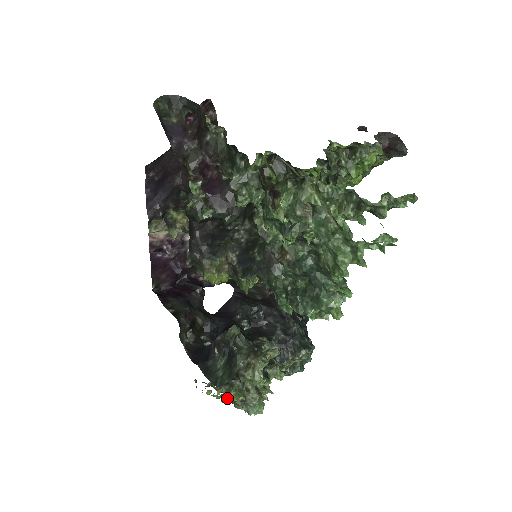
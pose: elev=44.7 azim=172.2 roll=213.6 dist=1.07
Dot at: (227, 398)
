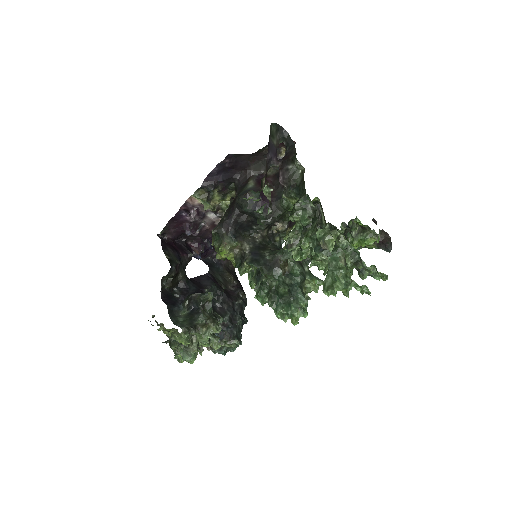
Dot at: (178, 338)
